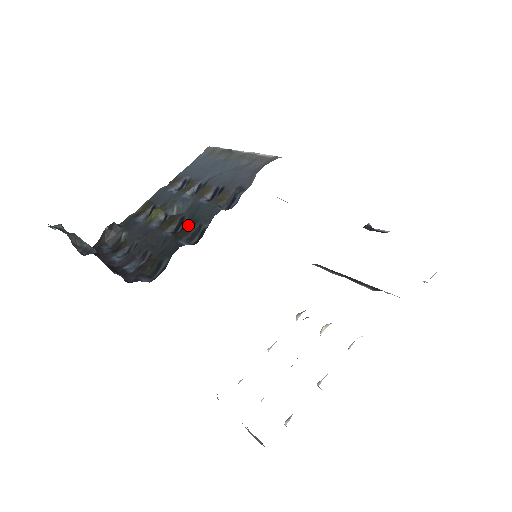
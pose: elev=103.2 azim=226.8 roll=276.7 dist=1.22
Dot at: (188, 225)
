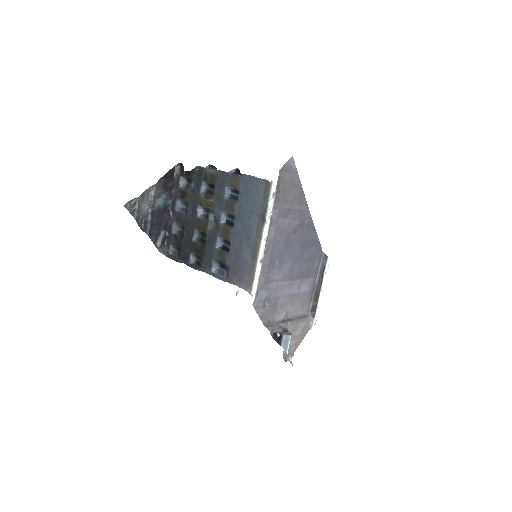
Dot at: (200, 249)
